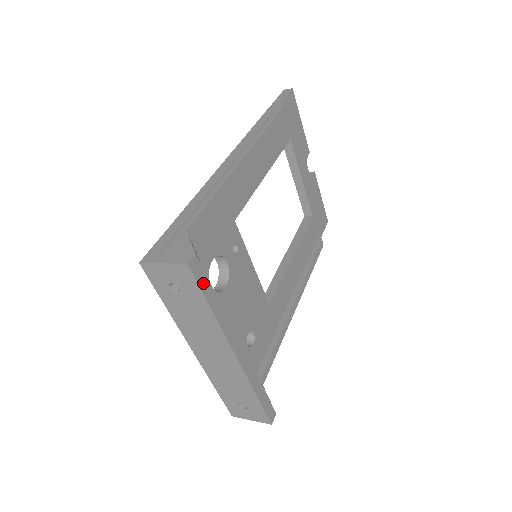
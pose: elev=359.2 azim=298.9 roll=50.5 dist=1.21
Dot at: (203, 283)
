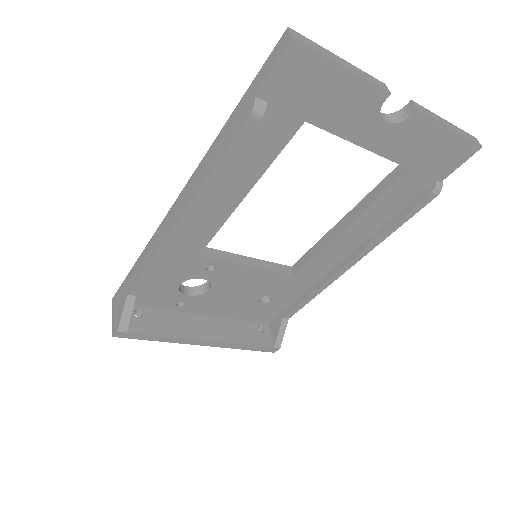
Dot at: (136, 337)
